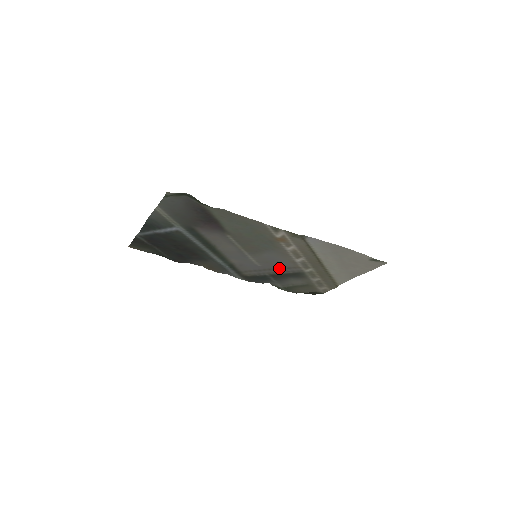
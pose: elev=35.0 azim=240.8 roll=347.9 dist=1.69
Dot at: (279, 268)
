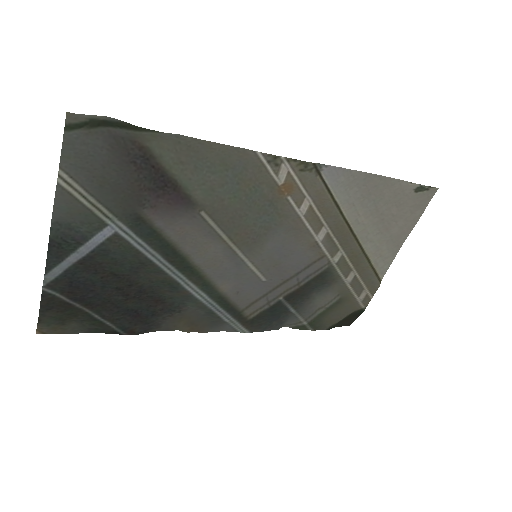
Dot at: (295, 273)
